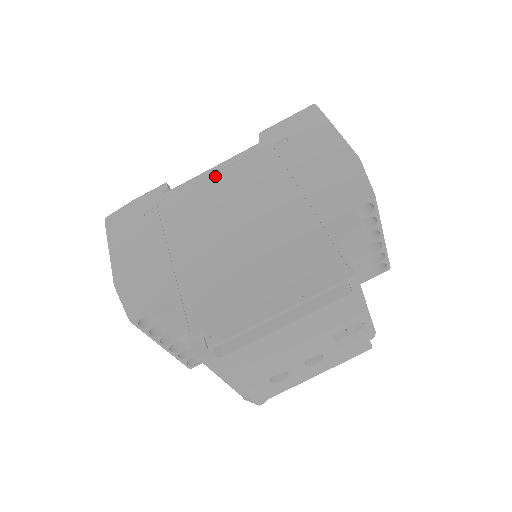
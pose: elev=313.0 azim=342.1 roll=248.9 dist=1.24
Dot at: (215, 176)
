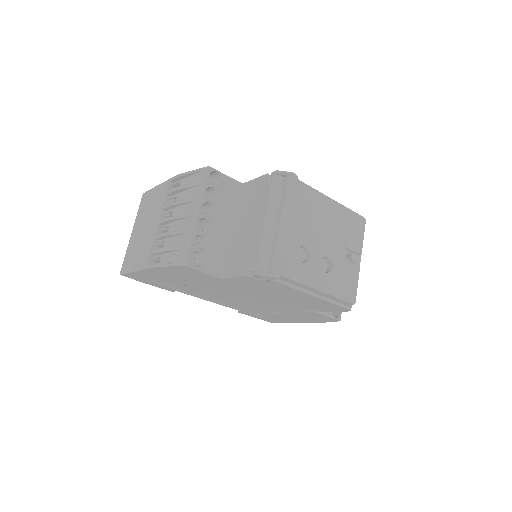
Dot at: occluded
